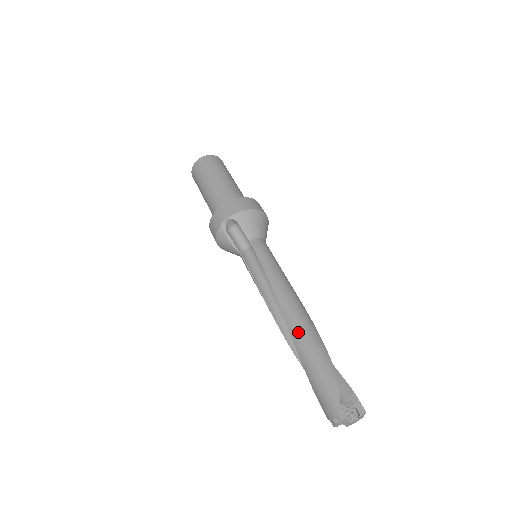
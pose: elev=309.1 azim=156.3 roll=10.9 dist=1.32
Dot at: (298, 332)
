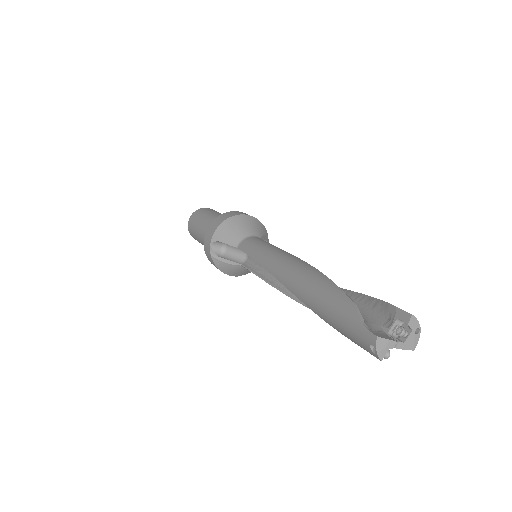
Dot at: (299, 289)
